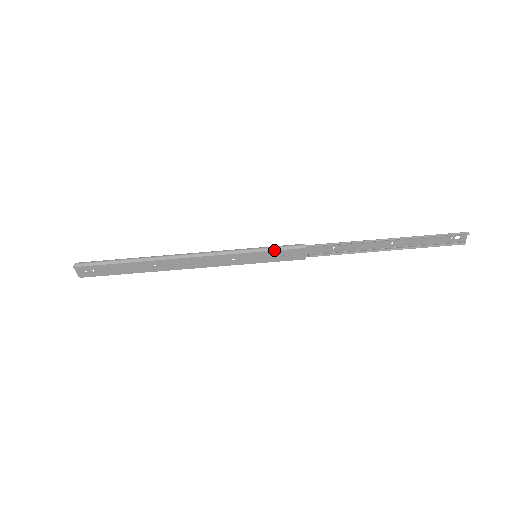
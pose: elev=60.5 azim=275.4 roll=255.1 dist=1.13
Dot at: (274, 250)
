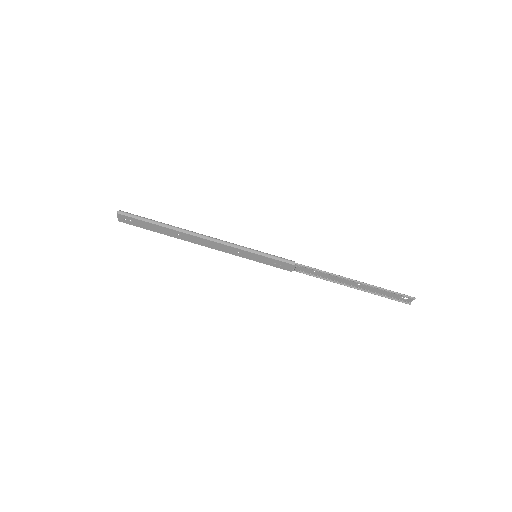
Dot at: (271, 258)
